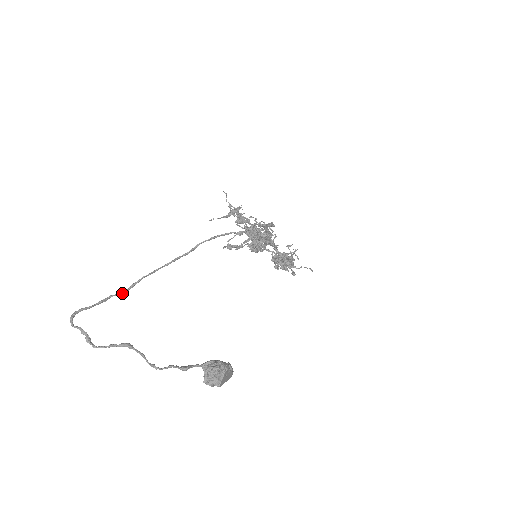
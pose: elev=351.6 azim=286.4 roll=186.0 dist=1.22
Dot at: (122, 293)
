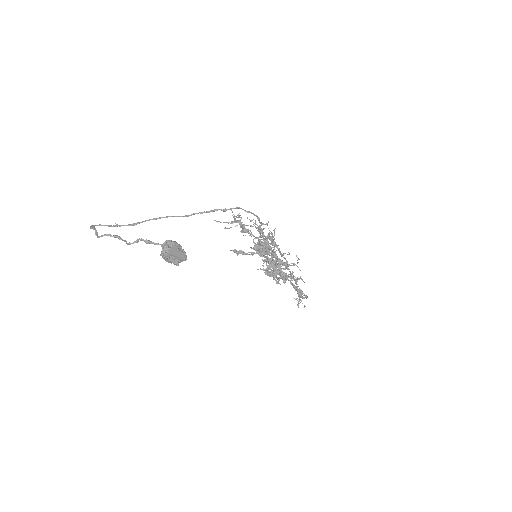
Dot at: (130, 225)
